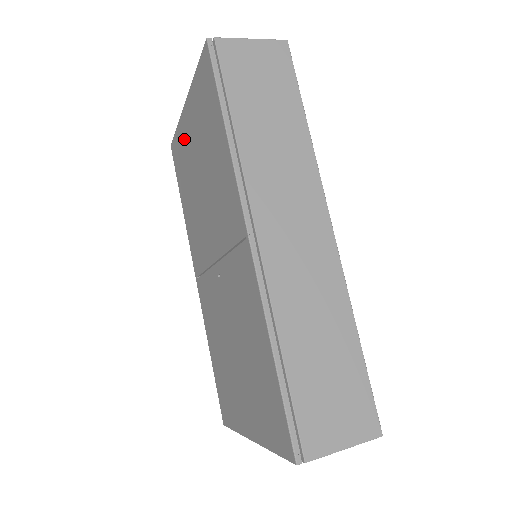
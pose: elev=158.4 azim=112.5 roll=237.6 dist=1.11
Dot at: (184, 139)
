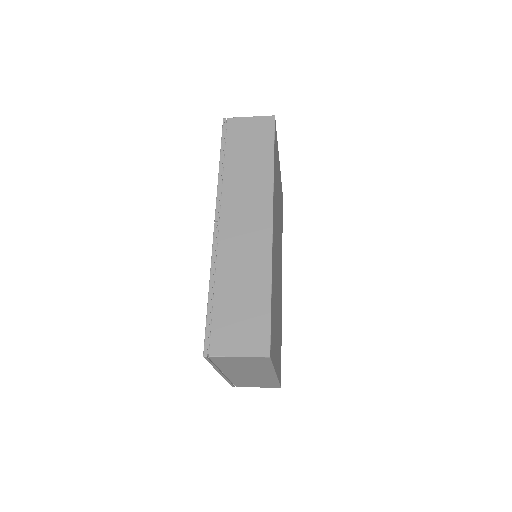
Dot at: occluded
